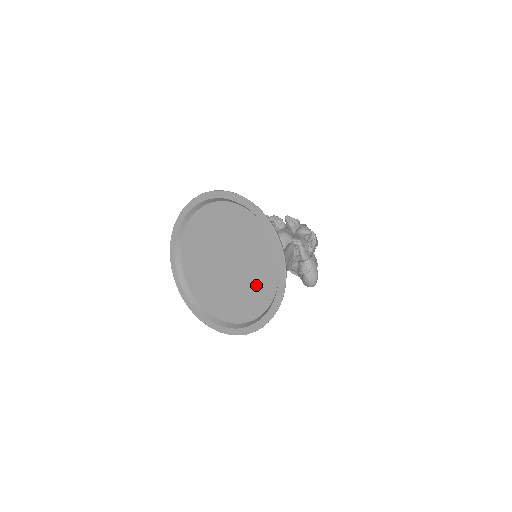
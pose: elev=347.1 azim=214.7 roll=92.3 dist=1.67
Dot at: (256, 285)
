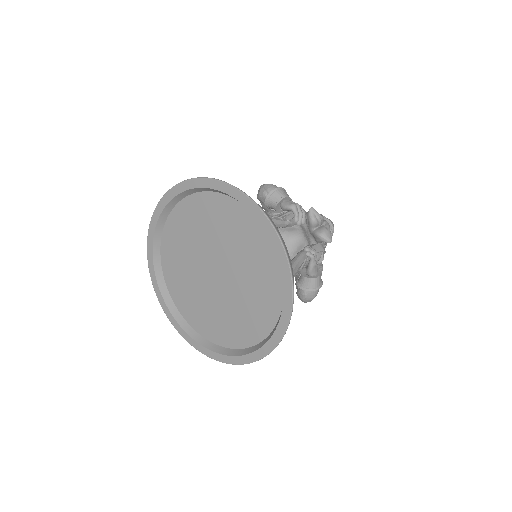
Dot at: (242, 318)
